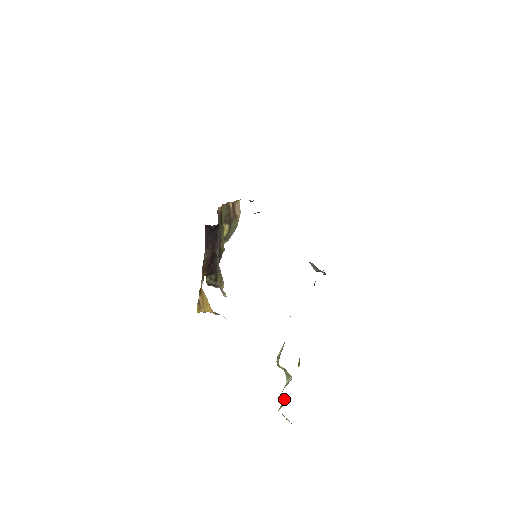
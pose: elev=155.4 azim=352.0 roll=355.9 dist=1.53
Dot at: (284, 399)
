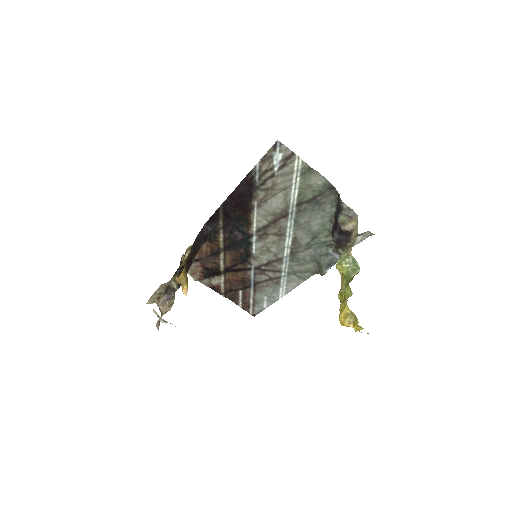
Dot at: (345, 299)
